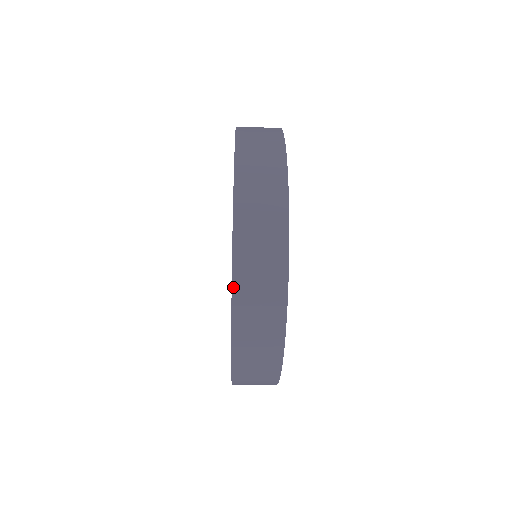
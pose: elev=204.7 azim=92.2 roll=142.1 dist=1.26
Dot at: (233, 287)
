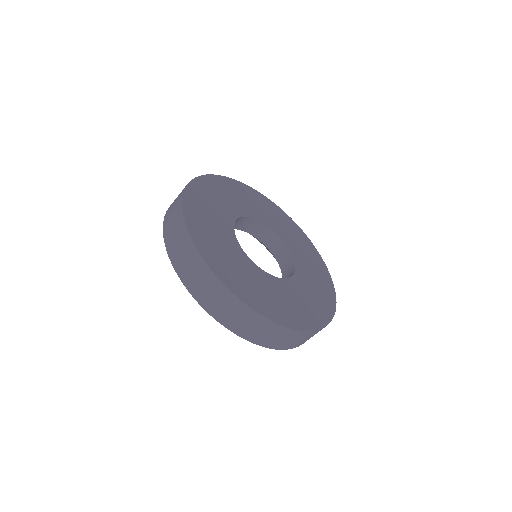
Dot at: (242, 337)
